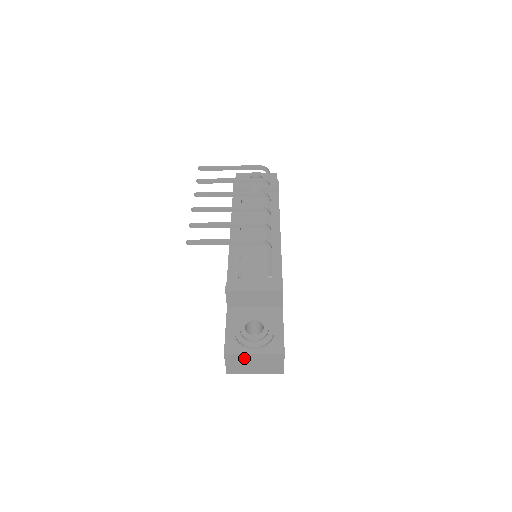
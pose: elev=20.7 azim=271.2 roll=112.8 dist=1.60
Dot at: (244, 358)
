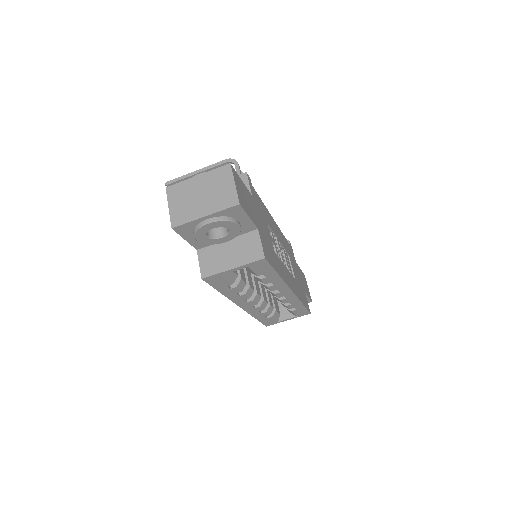
Dot at: (188, 188)
